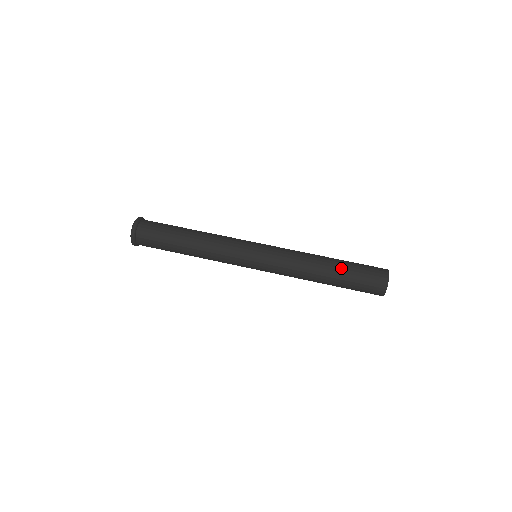
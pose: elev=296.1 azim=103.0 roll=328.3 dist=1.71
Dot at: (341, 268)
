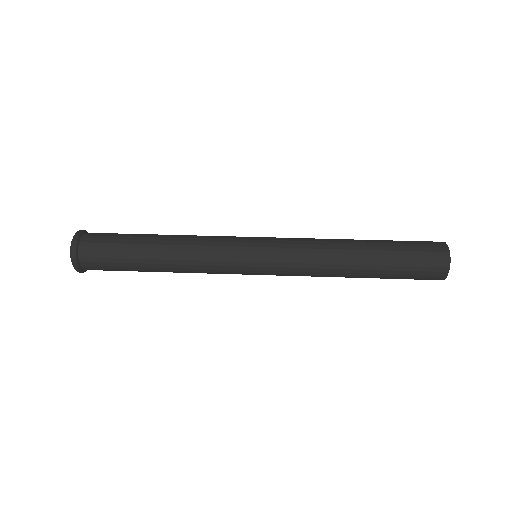
Dot at: (381, 259)
